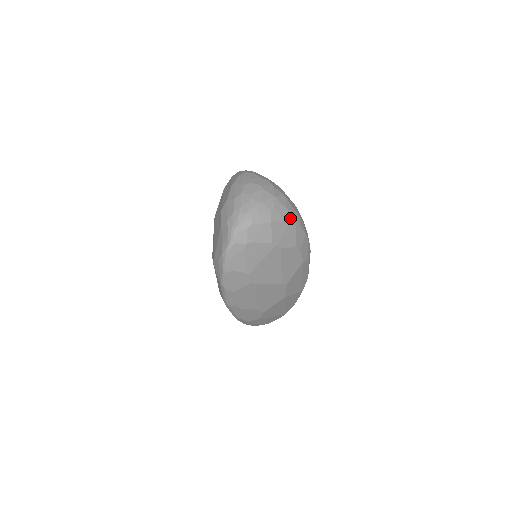
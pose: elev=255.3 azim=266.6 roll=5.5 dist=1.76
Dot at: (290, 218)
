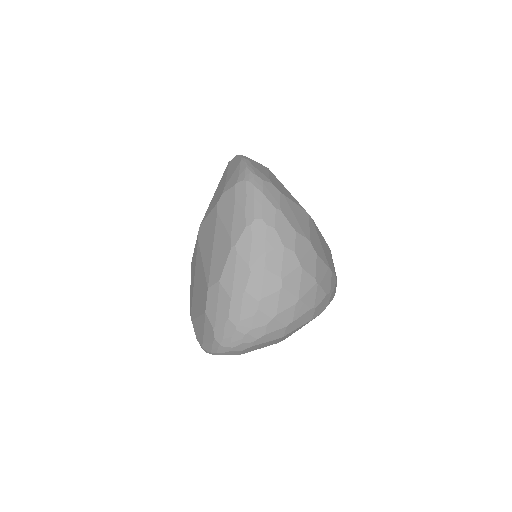
Dot at: (315, 314)
